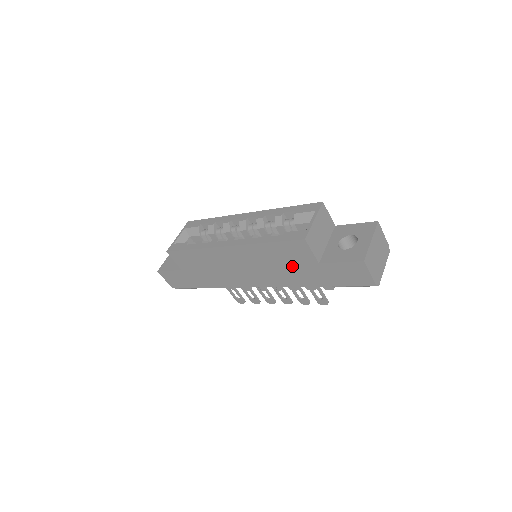
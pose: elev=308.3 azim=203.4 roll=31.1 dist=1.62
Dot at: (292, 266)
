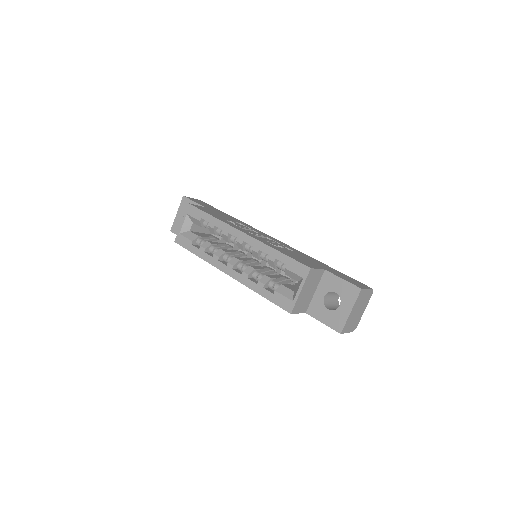
Dot at: occluded
